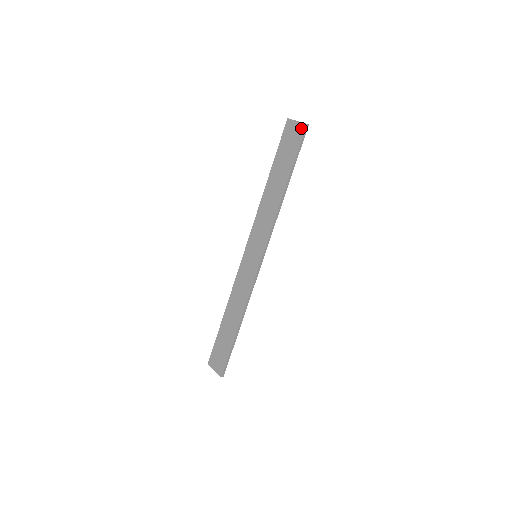
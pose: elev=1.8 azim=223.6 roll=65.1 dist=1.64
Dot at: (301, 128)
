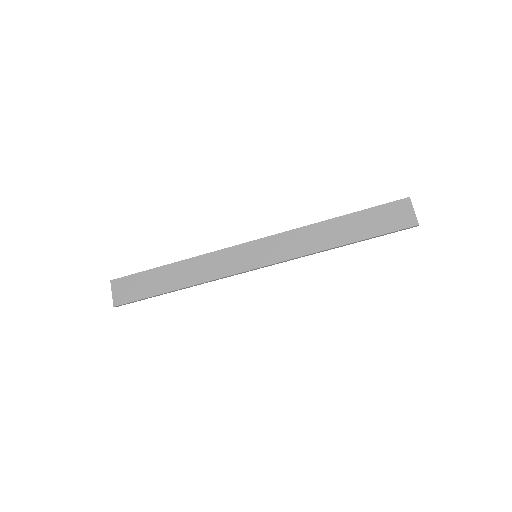
Dot at: (411, 221)
